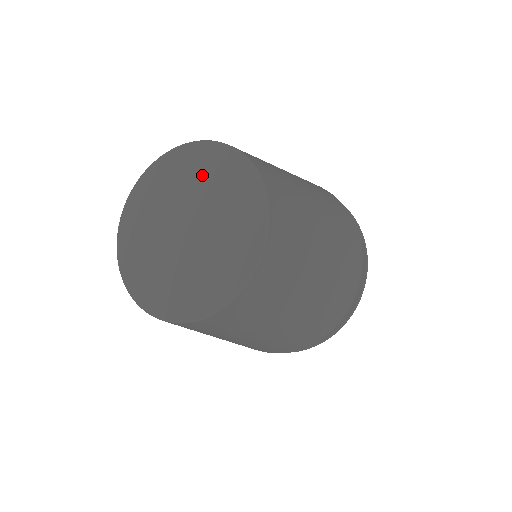
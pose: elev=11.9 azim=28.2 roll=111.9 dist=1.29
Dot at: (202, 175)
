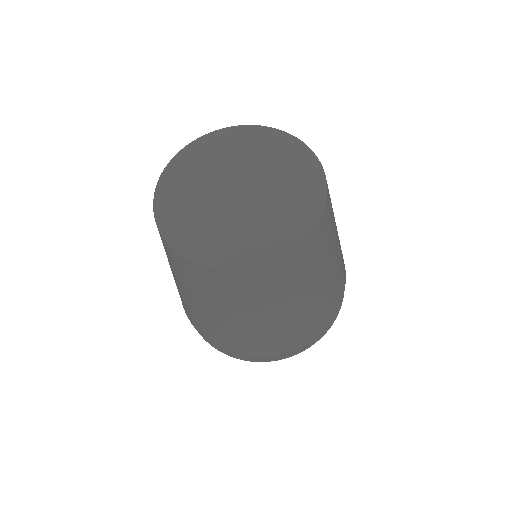
Dot at: (274, 157)
